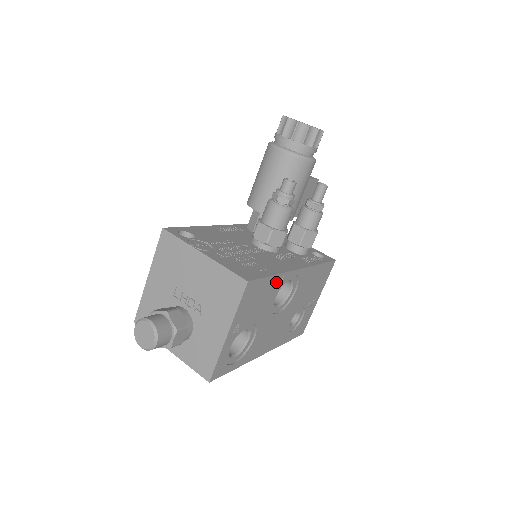
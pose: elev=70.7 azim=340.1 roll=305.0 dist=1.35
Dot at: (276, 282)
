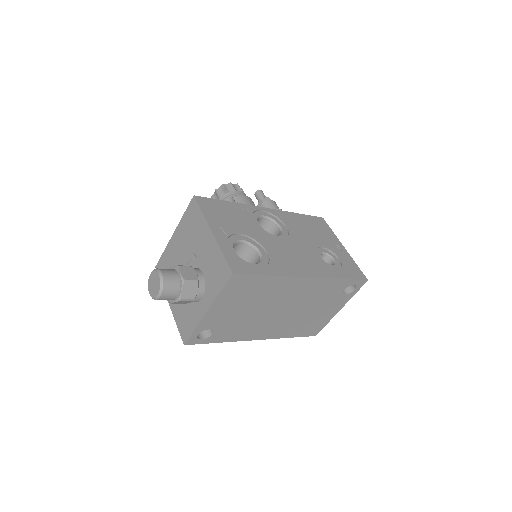
Dot at: (240, 209)
